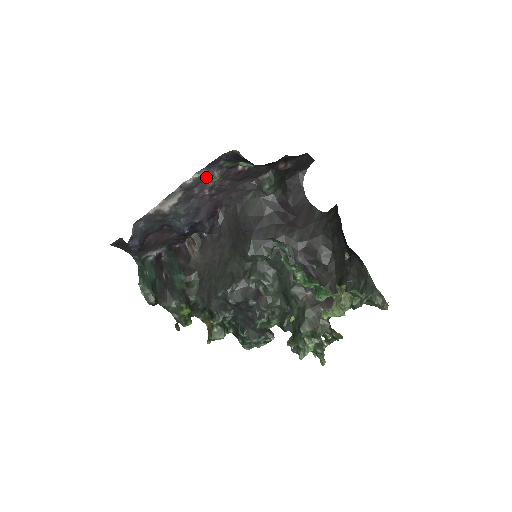
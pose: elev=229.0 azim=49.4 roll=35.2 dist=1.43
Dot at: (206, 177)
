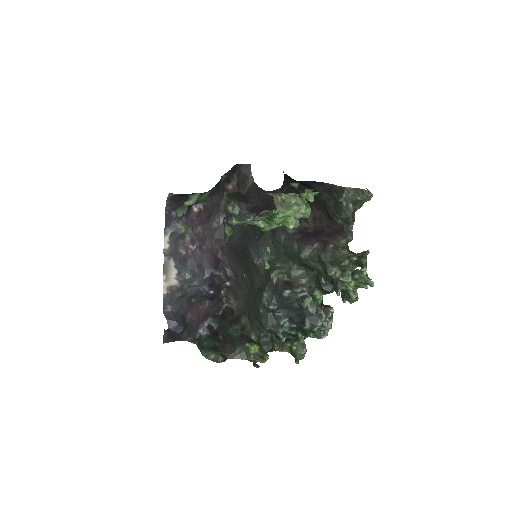
Dot at: (175, 234)
